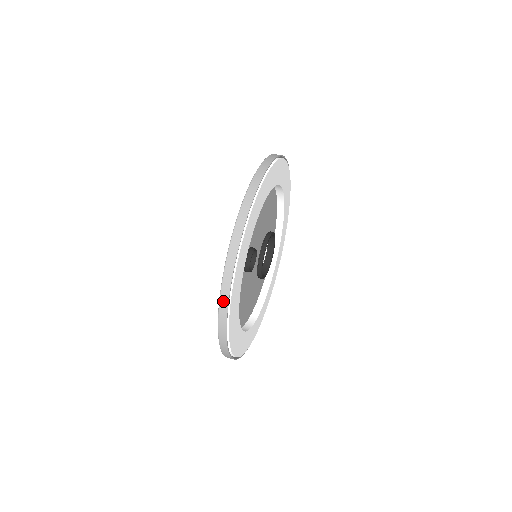
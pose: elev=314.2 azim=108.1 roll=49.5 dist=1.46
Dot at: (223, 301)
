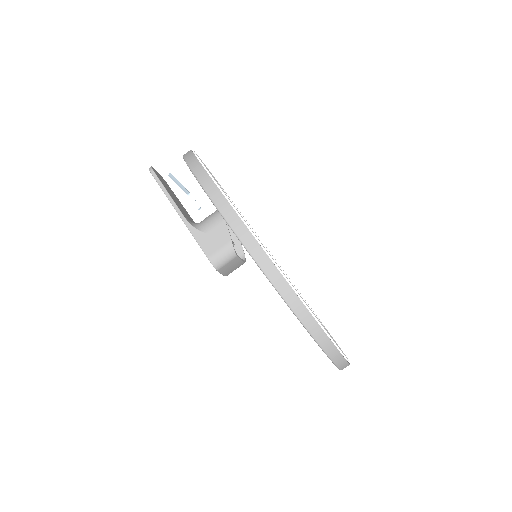
Dot at: occluded
